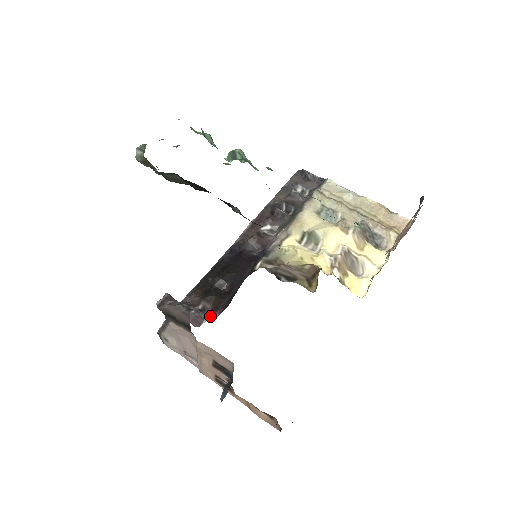
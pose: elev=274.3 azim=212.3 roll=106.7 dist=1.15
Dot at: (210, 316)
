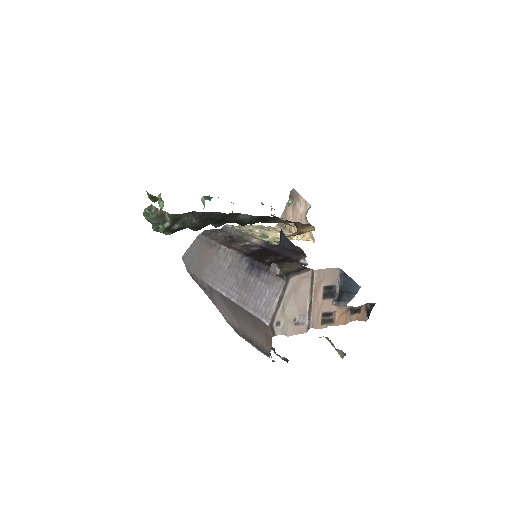
Dot at: (303, 258)
